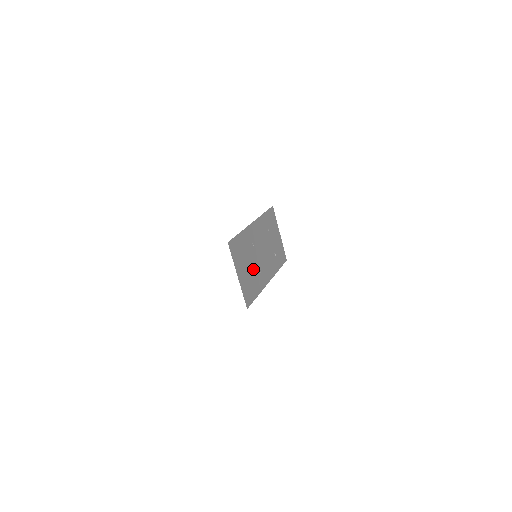
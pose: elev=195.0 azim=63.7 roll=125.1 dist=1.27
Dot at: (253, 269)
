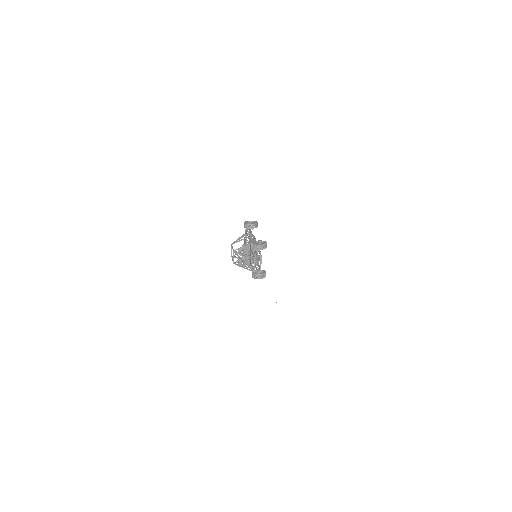
Dot at: occluded
